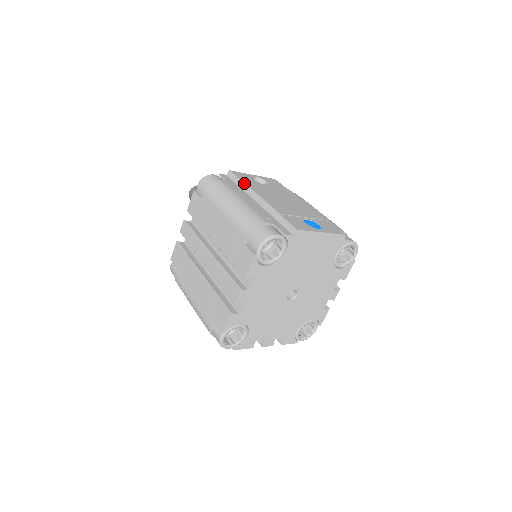
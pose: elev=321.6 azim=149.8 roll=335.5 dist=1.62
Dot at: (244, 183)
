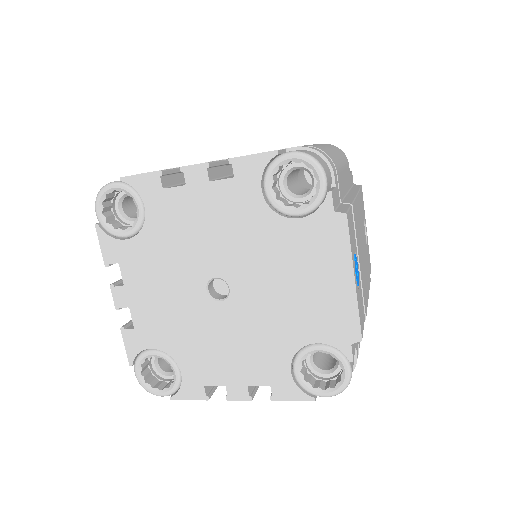
Dot at: occluded
